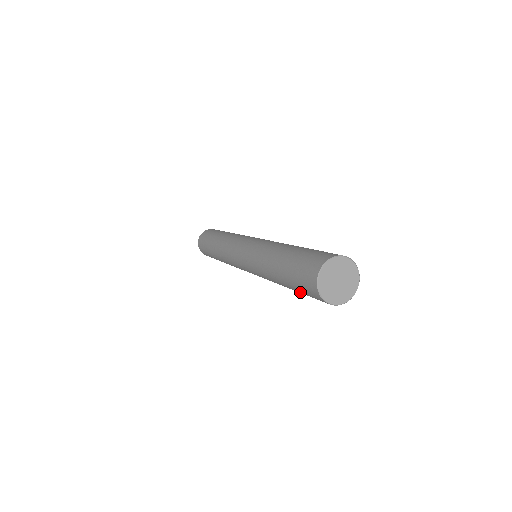
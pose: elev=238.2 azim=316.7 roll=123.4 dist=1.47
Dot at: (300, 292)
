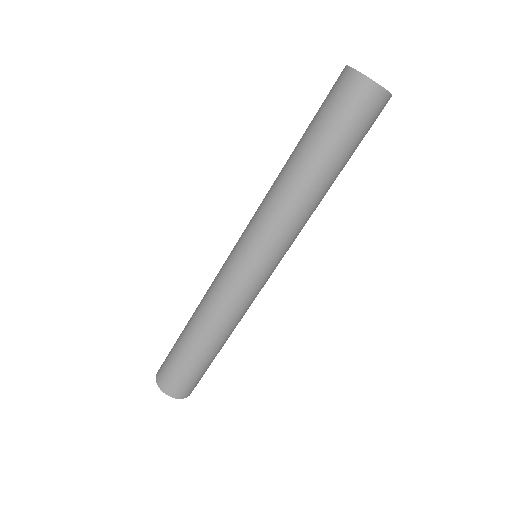
Dot at: (334, 132)
